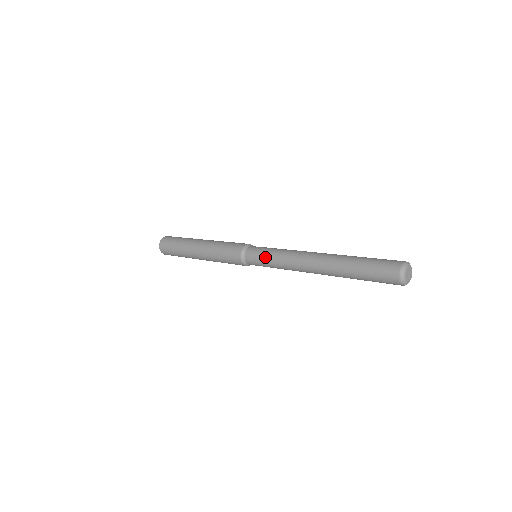
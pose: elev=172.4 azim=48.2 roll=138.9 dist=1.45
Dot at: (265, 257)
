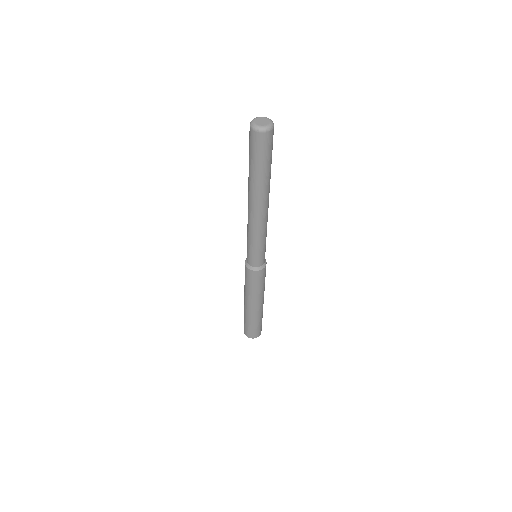
Dot at: (247, 243)
